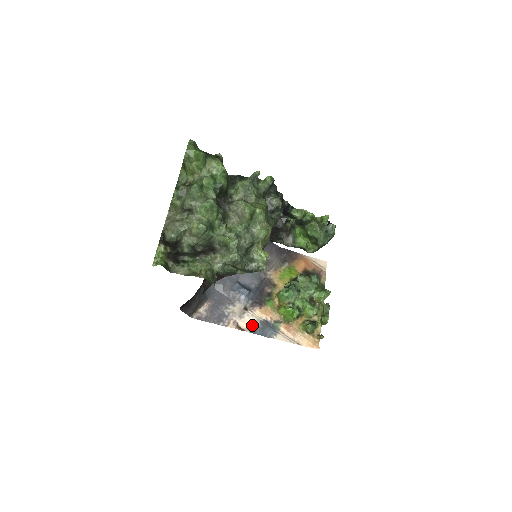
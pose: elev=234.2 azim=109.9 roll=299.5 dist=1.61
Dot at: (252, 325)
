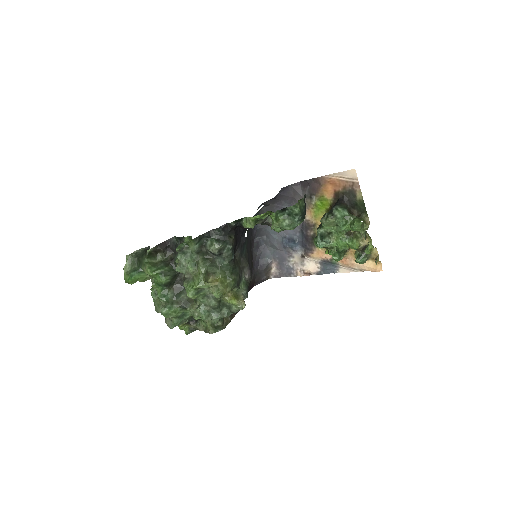
Dot at: (315, 268)
